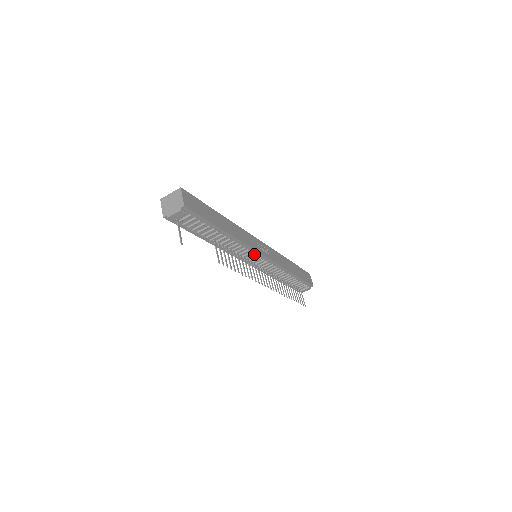
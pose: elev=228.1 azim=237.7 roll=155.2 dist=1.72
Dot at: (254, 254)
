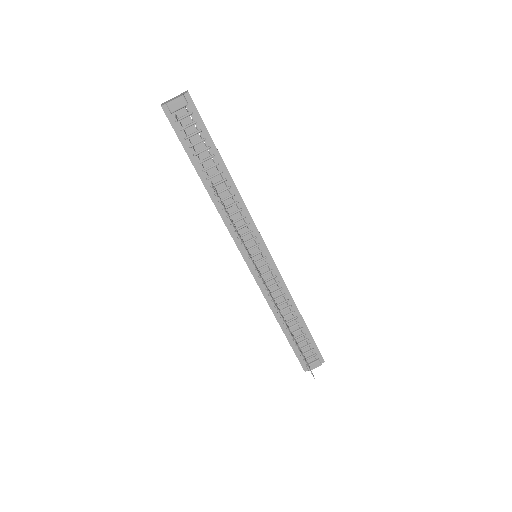
Dot at: (255, 237)
